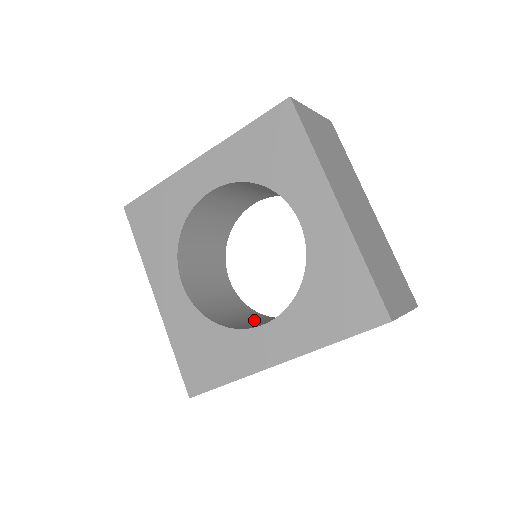
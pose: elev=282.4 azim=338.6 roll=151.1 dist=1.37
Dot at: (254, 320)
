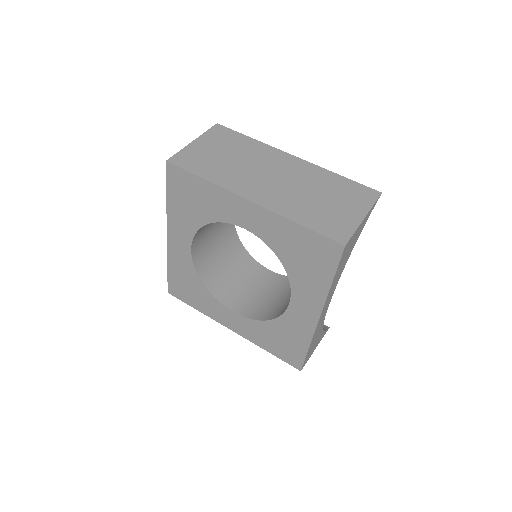
Dot at: occluded
